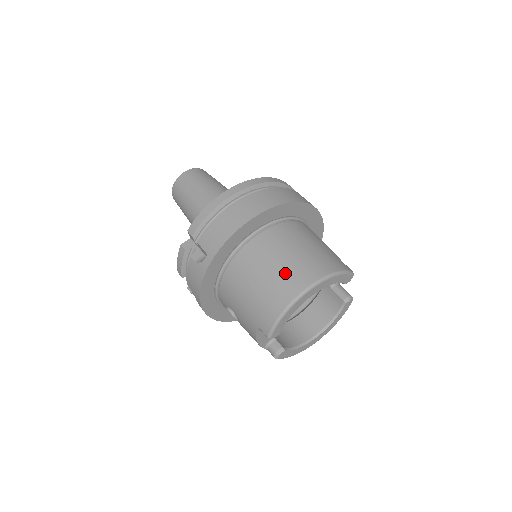
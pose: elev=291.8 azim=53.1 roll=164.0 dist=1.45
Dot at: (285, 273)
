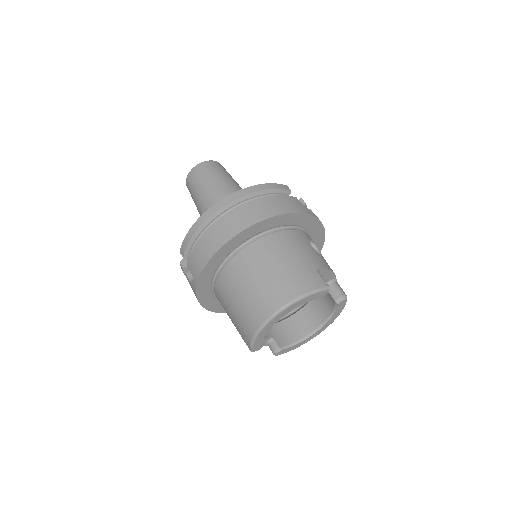
Dot at: (254, 299)
